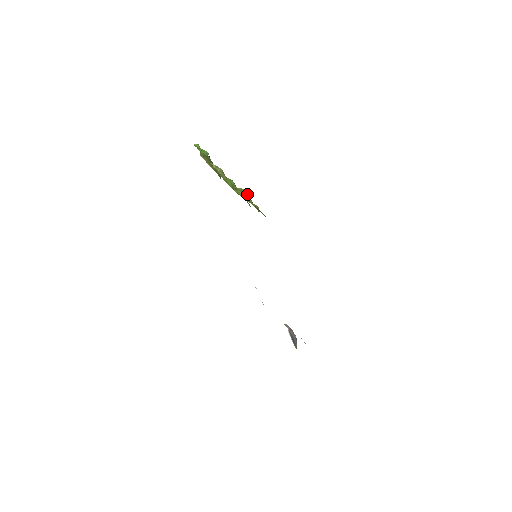
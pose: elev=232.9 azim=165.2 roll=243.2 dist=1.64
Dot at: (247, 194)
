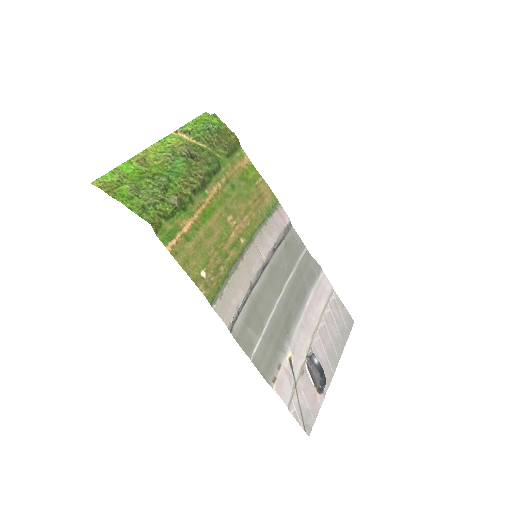
Dot at: (160, 182)
